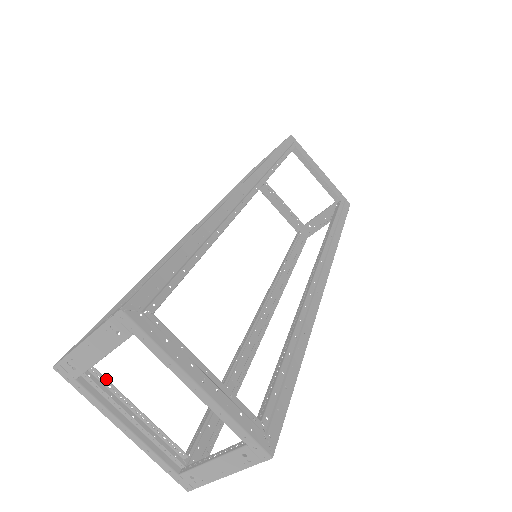
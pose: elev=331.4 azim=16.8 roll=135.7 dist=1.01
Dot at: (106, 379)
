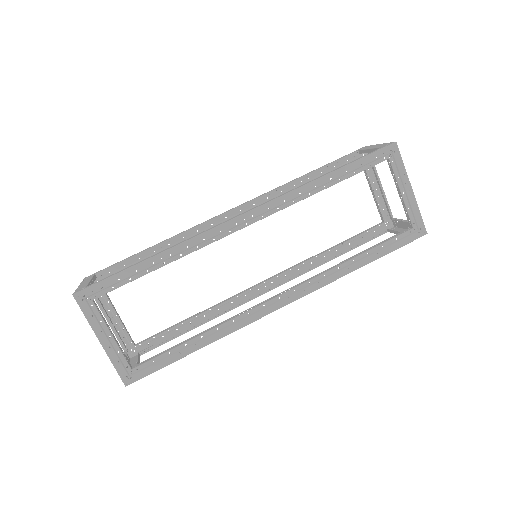
Dot at: (106, 295)
